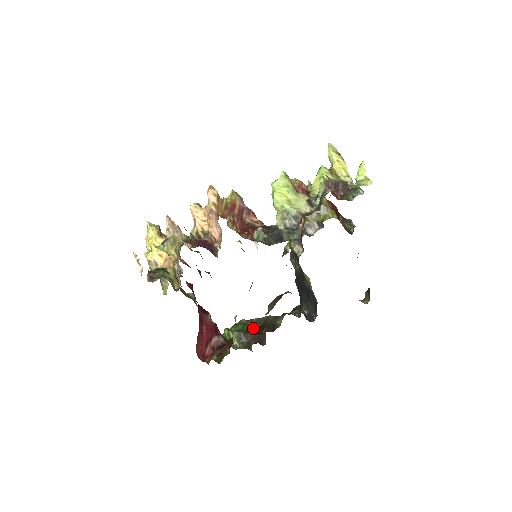
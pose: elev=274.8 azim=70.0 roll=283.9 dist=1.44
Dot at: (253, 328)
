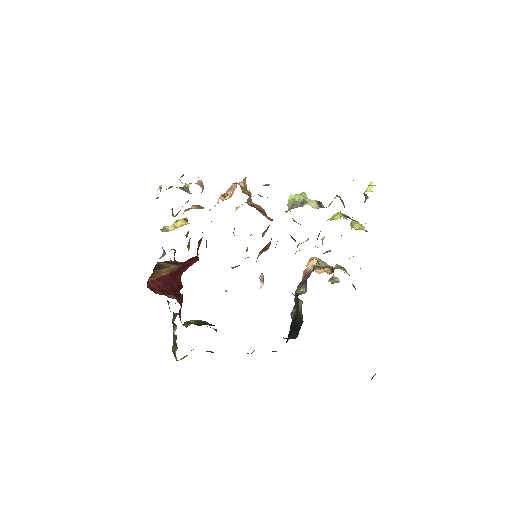
Dot at: occluded
